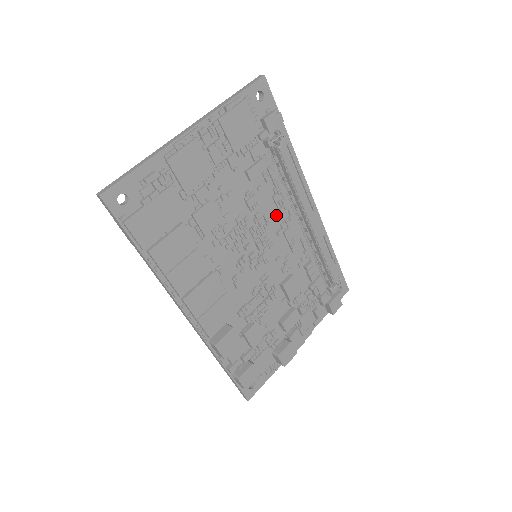
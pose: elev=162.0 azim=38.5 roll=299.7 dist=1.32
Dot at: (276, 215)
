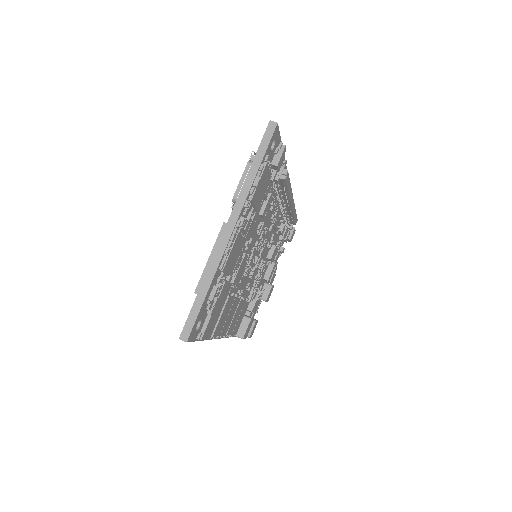
Dot at: (270, 218)
